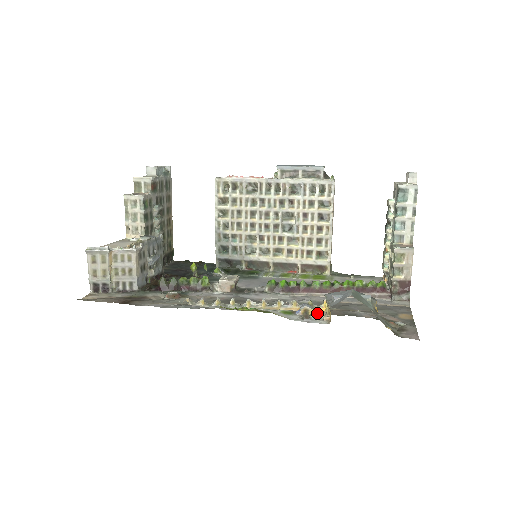
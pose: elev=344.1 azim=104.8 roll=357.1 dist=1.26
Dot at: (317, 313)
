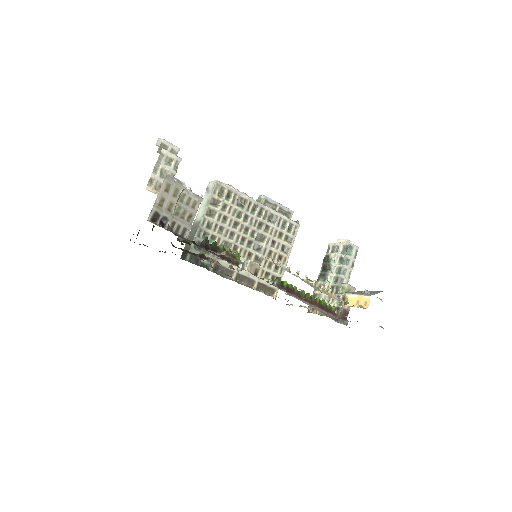
Dot at: occluded
